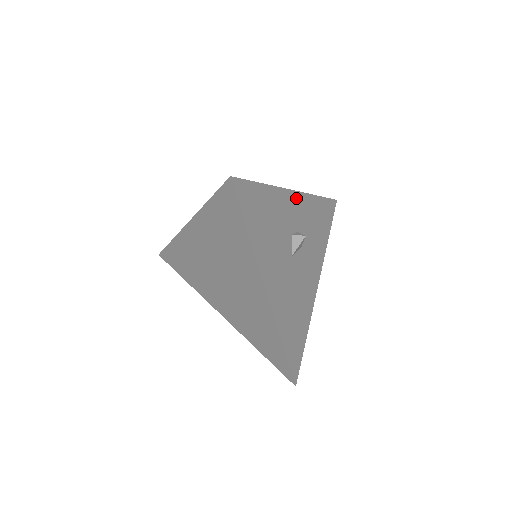
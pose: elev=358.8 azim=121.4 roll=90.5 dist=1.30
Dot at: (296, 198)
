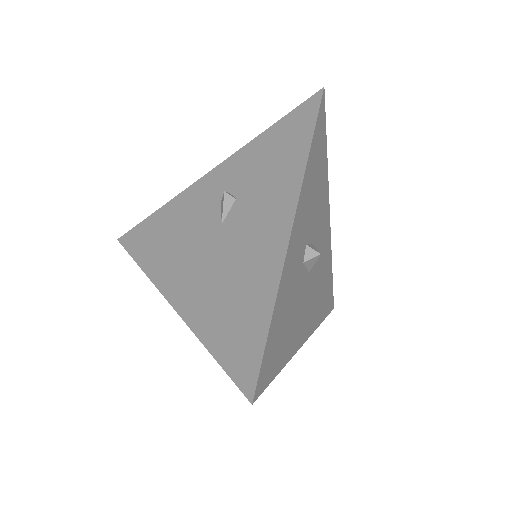
Dot at: (295, 228)
